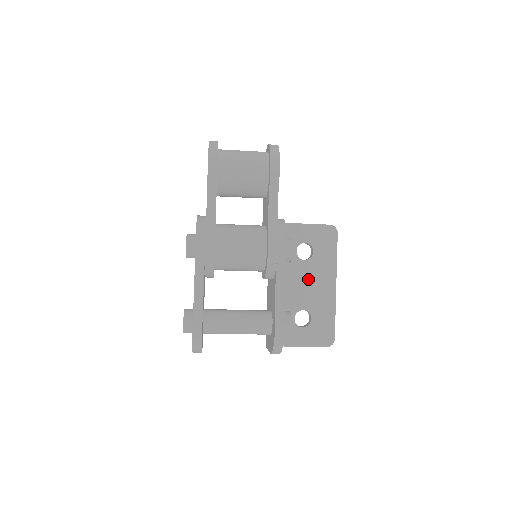
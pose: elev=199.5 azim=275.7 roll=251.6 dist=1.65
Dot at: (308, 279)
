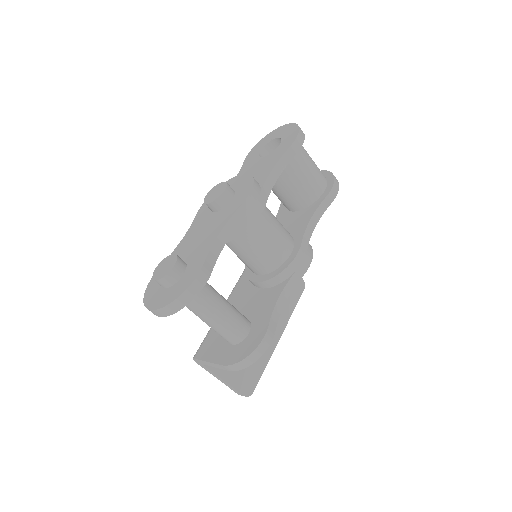
Dot at: occluded
